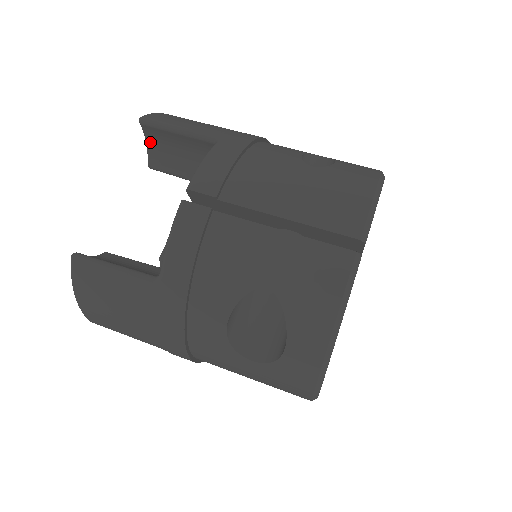
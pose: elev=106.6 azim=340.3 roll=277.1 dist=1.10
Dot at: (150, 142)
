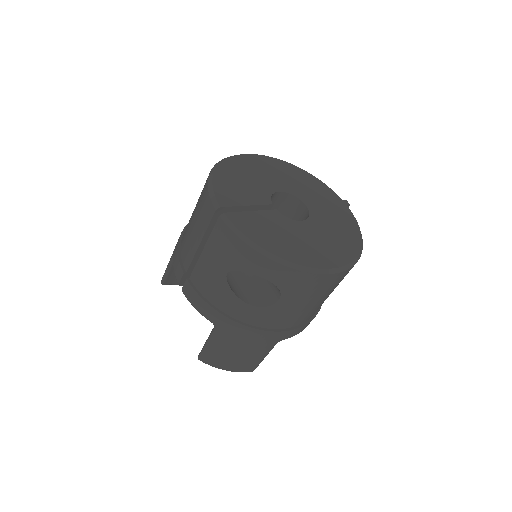
Dot at: occluded
